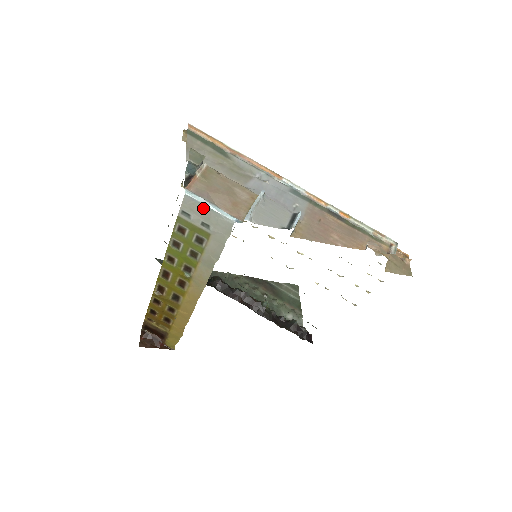
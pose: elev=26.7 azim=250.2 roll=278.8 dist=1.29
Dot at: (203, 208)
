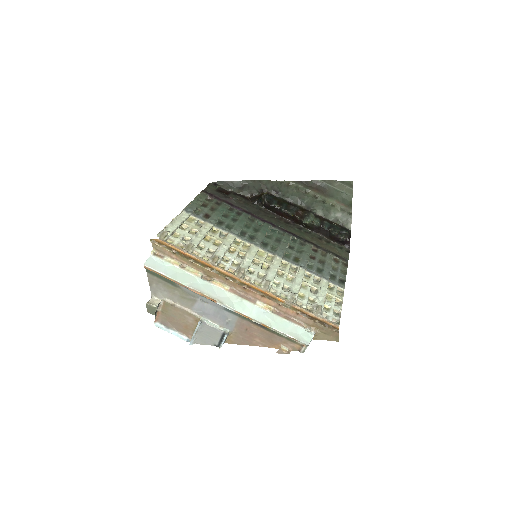
Dot at: (169, 330)
